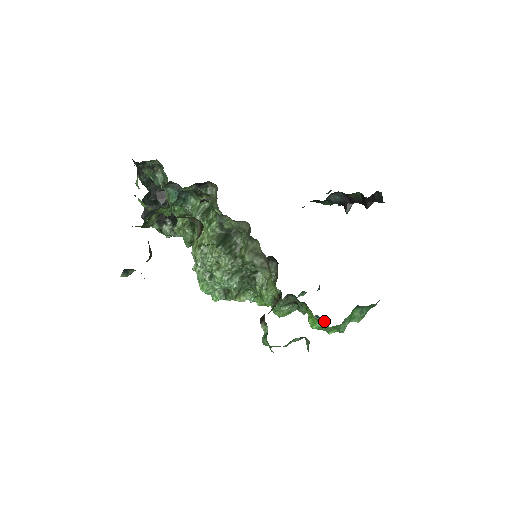
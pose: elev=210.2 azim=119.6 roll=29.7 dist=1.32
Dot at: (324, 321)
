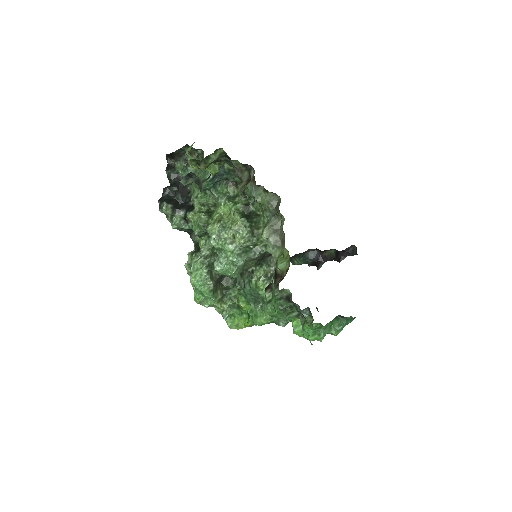
Dot at: (310, 320)
